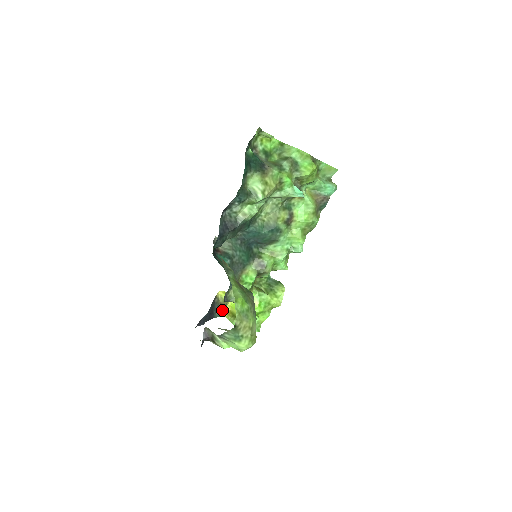
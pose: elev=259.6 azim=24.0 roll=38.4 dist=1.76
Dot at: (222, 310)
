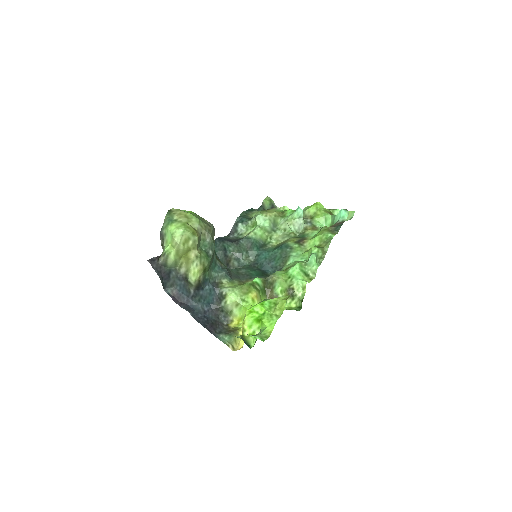
Dot at: (231, 338)
